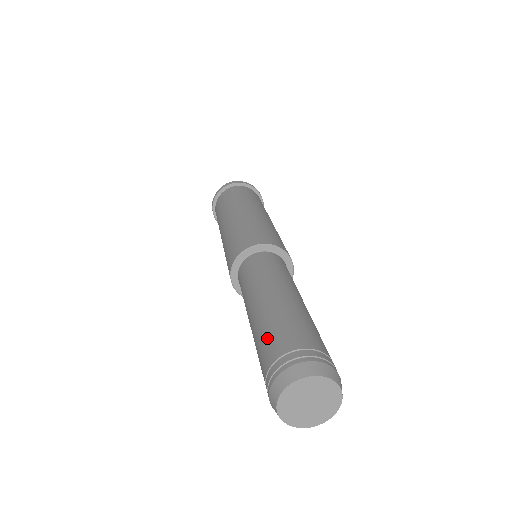
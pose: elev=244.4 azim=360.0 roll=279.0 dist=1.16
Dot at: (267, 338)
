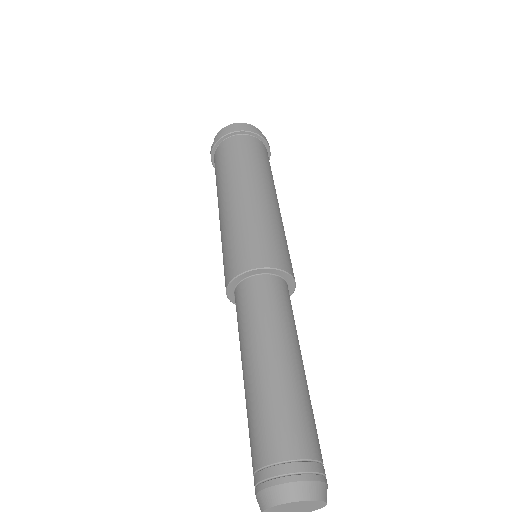
Dot at: (282, 420)
